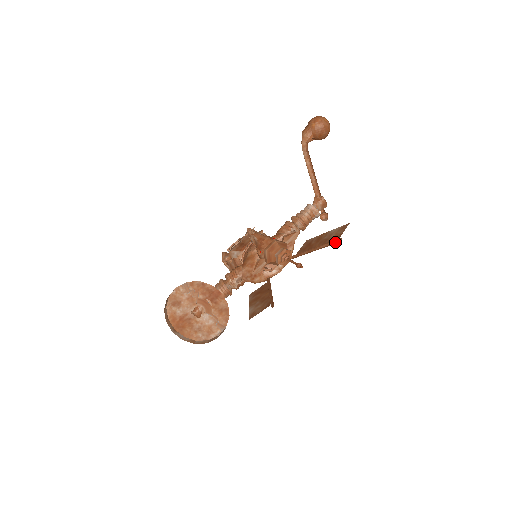
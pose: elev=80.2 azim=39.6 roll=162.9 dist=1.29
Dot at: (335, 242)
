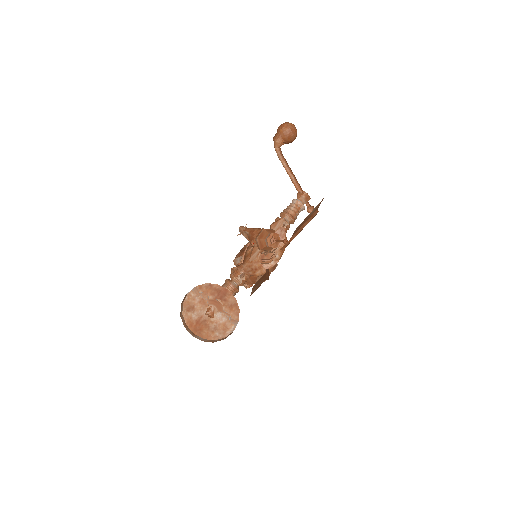
Dot at: (314, 216)
